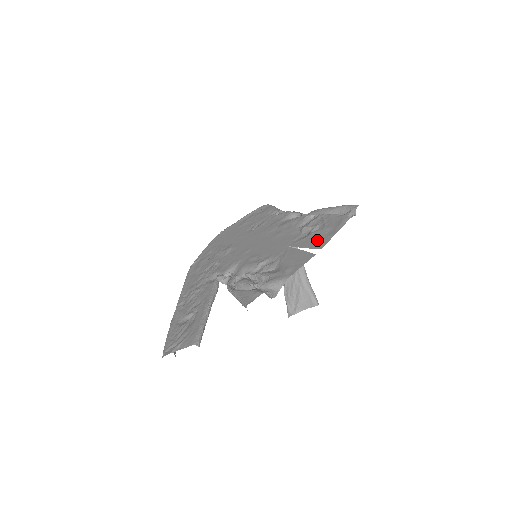
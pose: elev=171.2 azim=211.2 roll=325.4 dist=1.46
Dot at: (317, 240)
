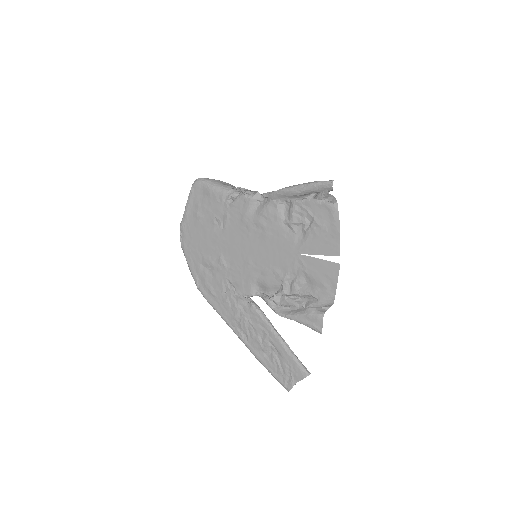
Dot at: (325, 243)
